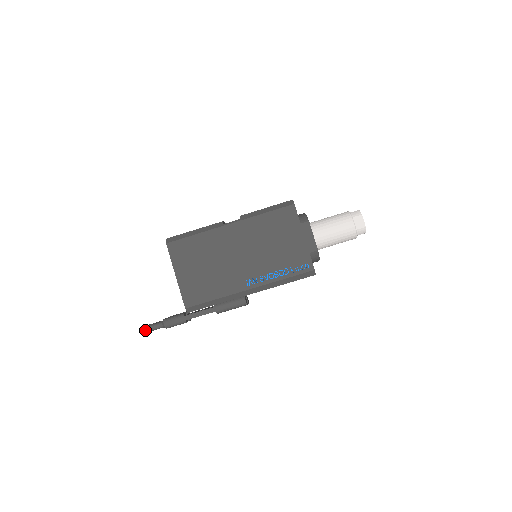
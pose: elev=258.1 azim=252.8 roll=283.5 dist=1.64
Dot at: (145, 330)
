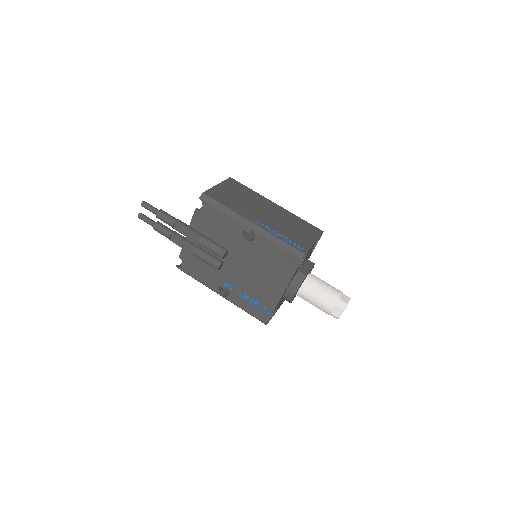
Dot at: (144, 202)
